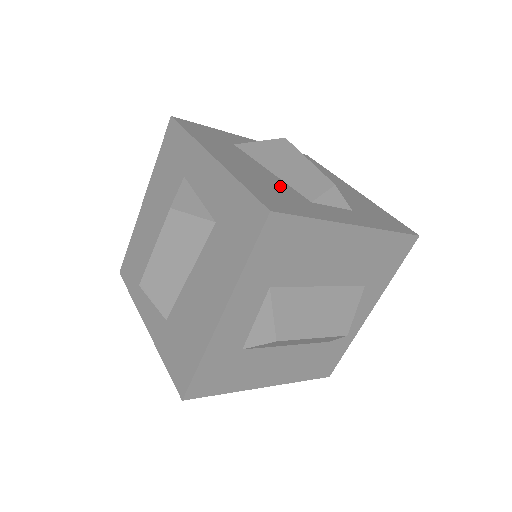
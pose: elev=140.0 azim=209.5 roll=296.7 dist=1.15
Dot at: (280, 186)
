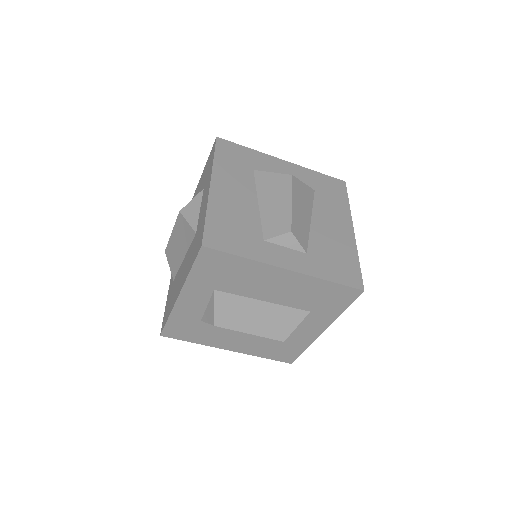
Dot at: (248, 221)
